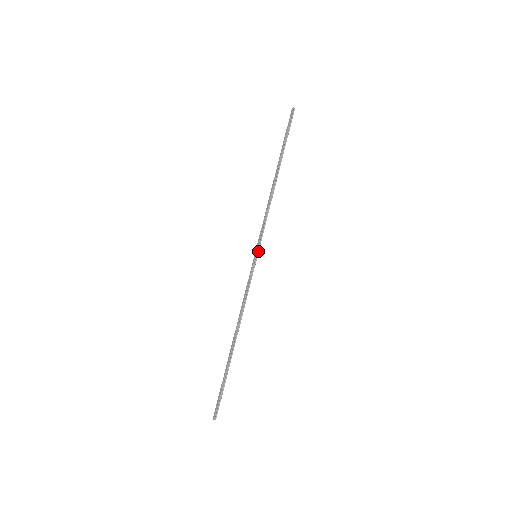
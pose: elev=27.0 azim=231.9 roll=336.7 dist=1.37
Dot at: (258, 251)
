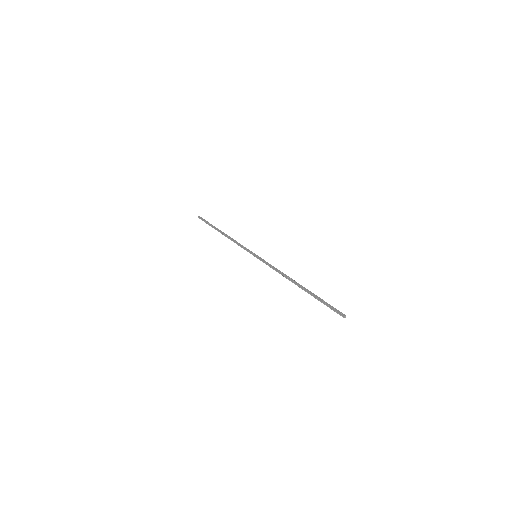
Dot at: (254, 254)
